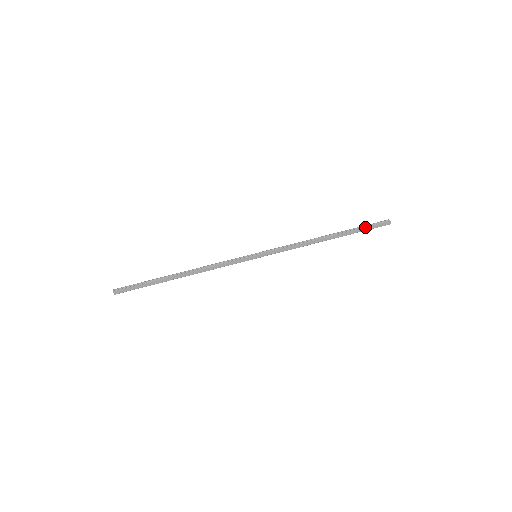
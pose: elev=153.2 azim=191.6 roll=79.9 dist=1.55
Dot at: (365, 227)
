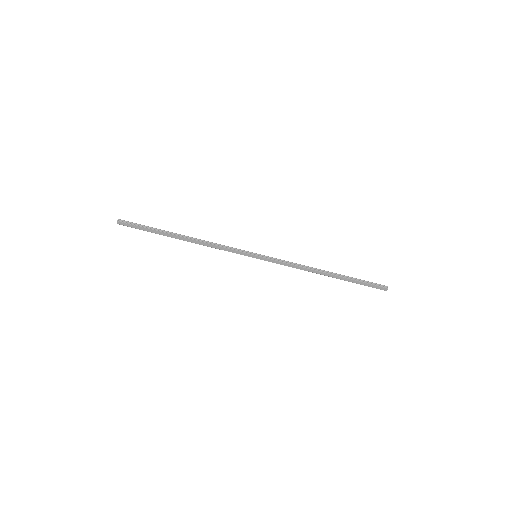
Dot at: (363, 282)
